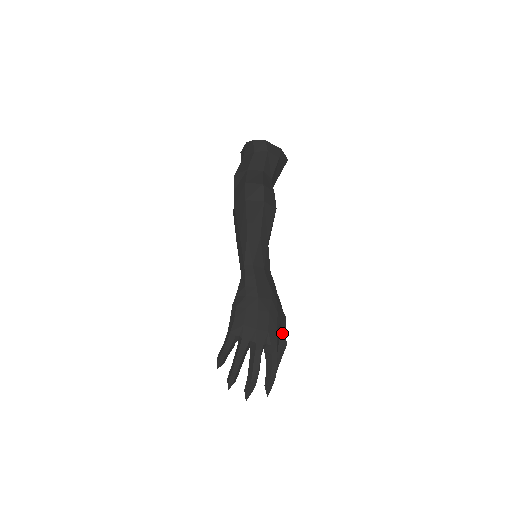
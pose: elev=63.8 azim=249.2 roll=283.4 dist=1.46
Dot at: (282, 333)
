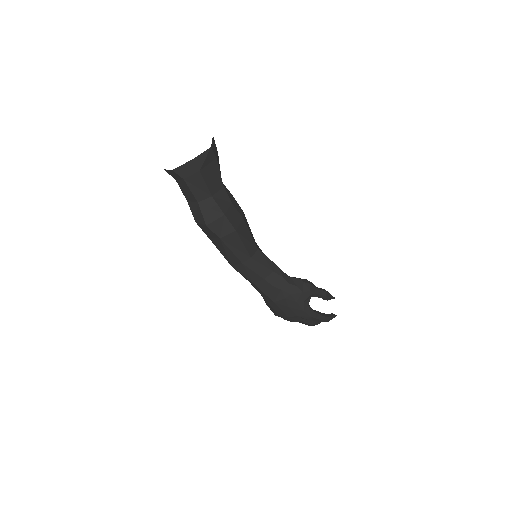
Dot at: (315, 296)
